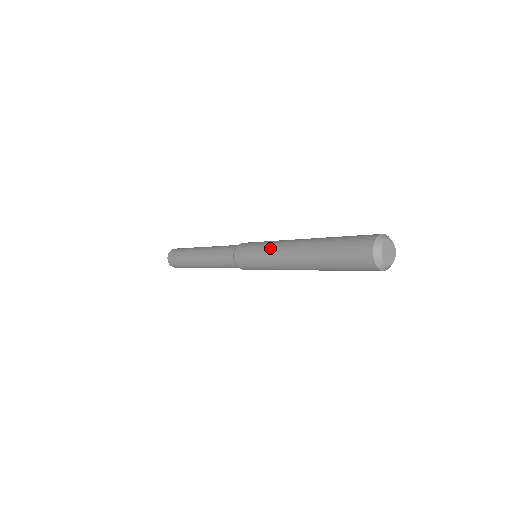
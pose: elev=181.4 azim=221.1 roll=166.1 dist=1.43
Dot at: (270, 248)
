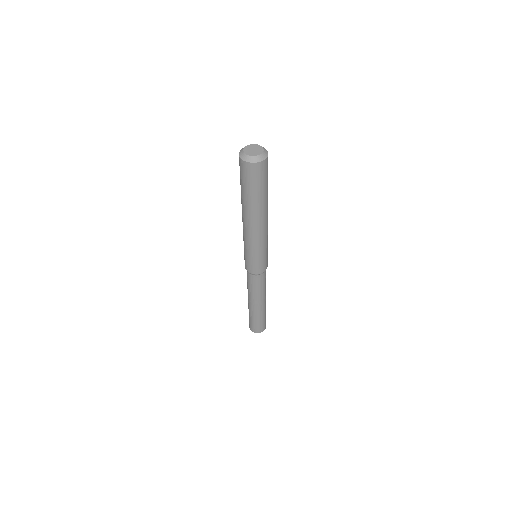
Dot at: occluded
